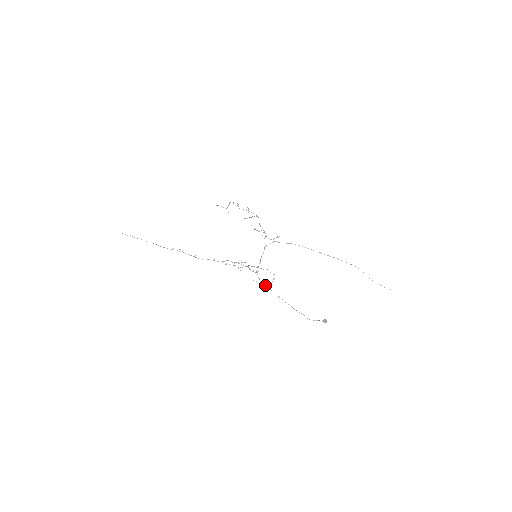
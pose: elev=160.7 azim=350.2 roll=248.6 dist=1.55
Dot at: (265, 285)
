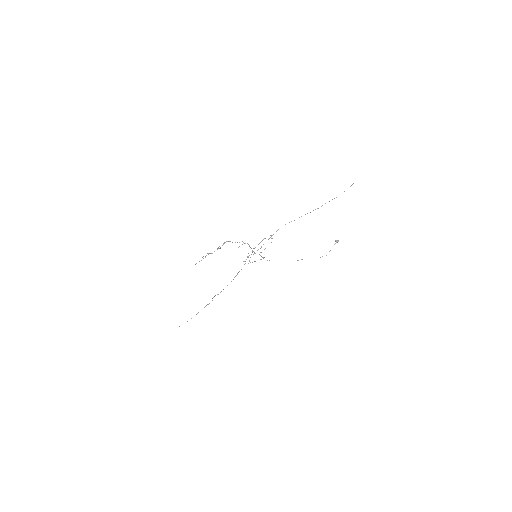
Dot at: occluded
